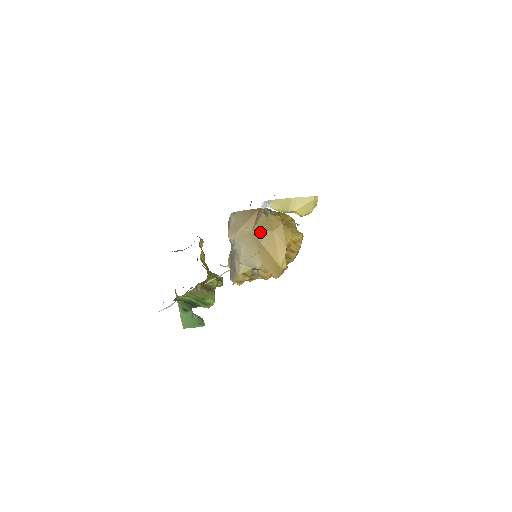
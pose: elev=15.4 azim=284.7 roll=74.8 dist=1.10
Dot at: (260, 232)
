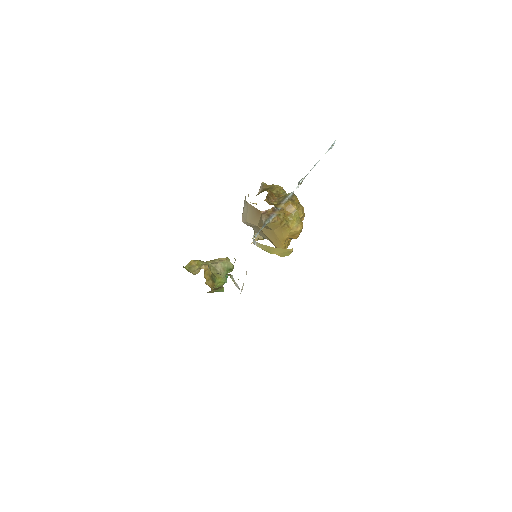
Dot at: (264, 228)
